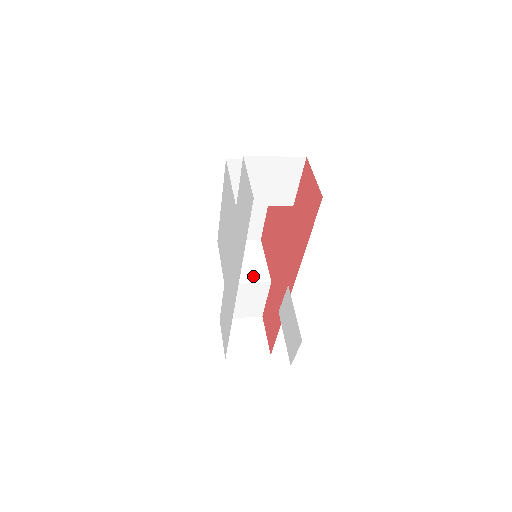
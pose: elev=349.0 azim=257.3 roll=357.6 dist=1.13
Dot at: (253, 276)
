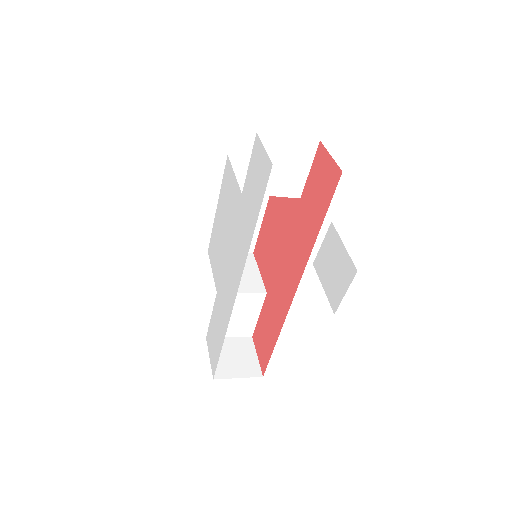
Dot at: (247, 286)
